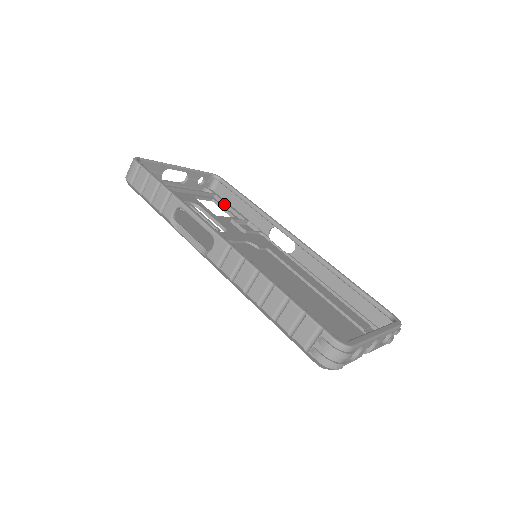
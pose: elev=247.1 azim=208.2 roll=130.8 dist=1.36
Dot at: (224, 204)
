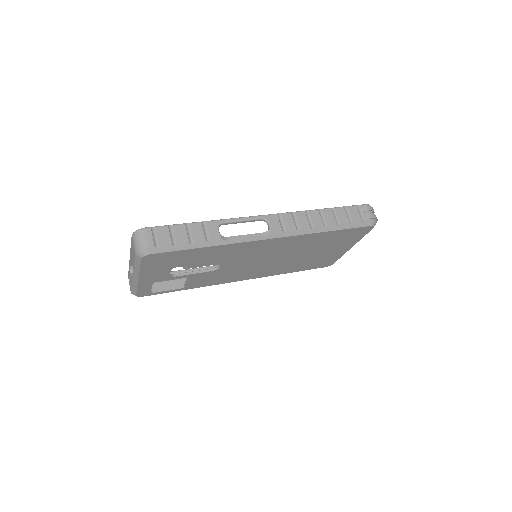
Dot at: (161, 289)
